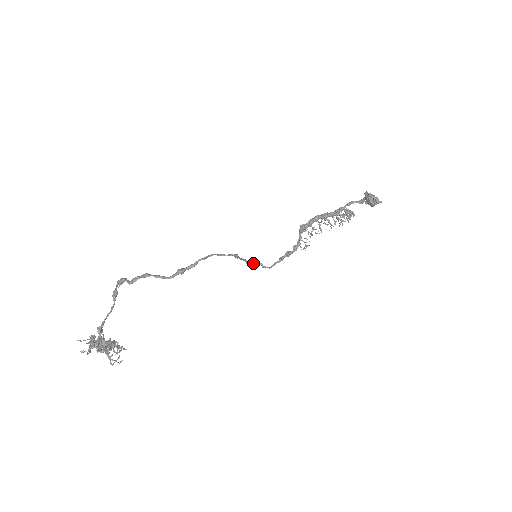
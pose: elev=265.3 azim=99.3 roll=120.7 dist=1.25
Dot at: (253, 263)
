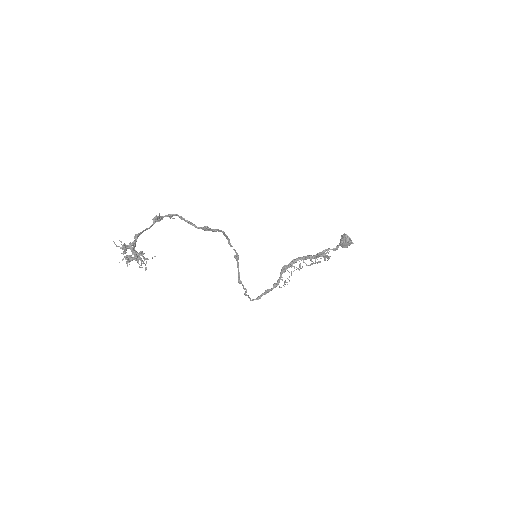
Dot at: (241, 283)
